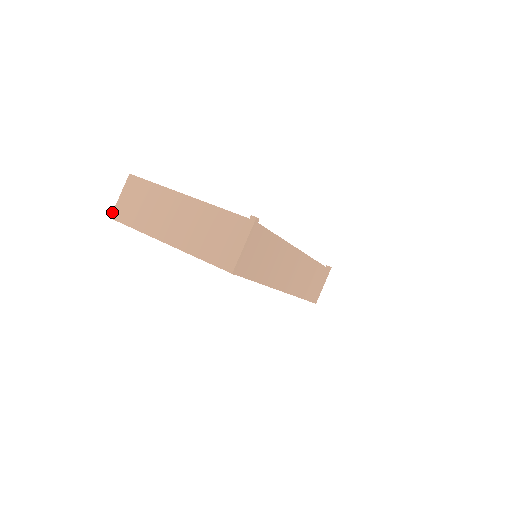
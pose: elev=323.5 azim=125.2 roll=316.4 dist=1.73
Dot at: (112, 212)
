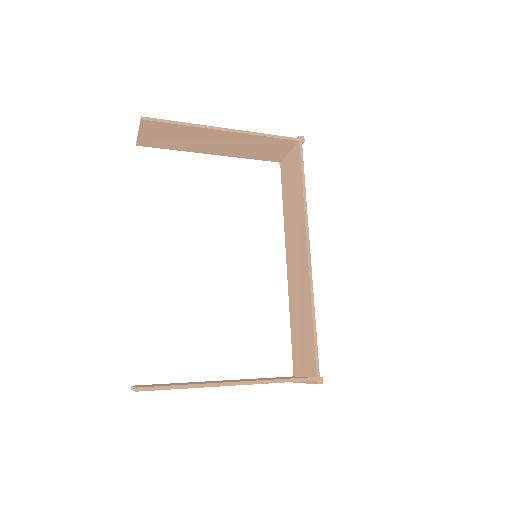
Dot at: (140, 120)
